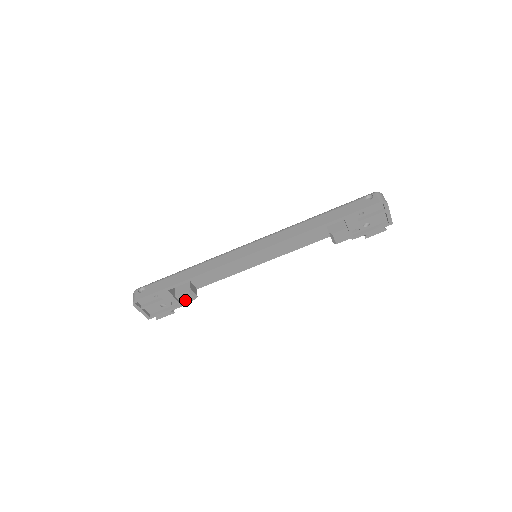
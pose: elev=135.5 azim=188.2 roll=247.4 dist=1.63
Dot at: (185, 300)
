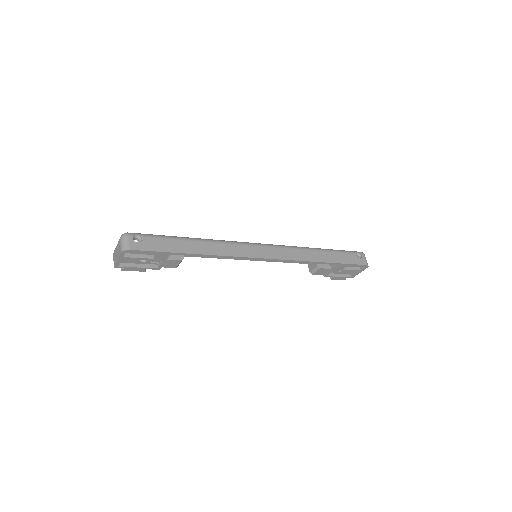
Dot at: (167, 265)
